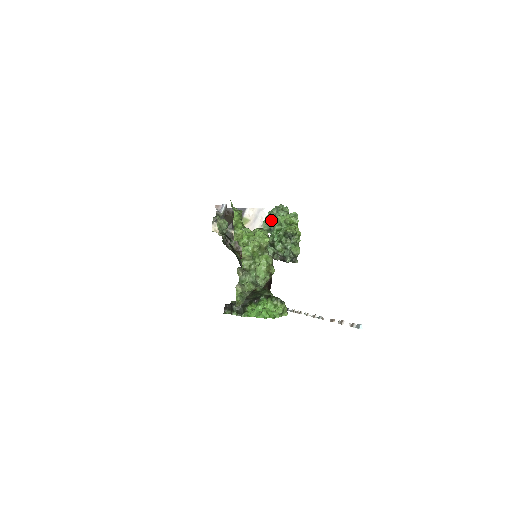
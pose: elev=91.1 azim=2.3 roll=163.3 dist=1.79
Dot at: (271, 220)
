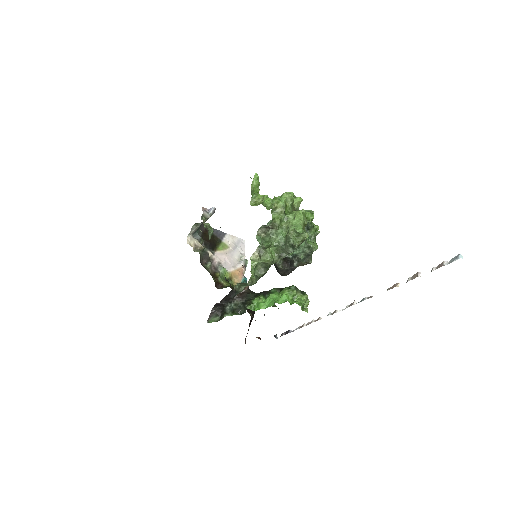
Dot at: occluded
